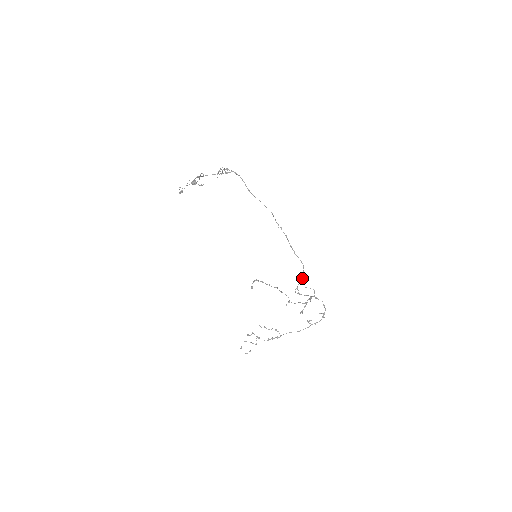
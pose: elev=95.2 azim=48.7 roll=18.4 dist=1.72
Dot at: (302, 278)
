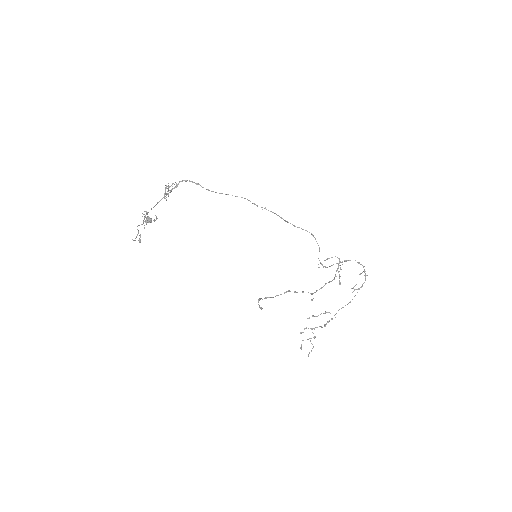
Dot at: occluded
